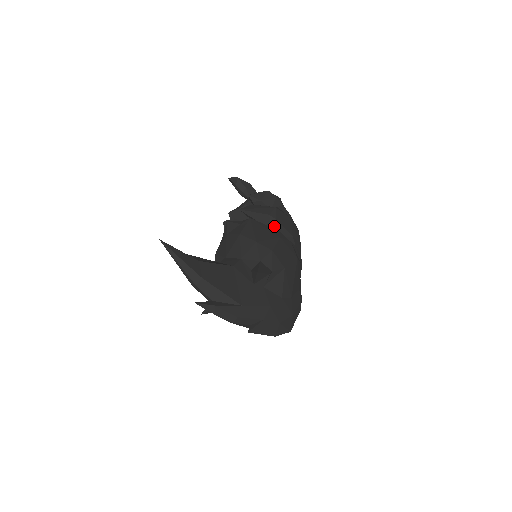
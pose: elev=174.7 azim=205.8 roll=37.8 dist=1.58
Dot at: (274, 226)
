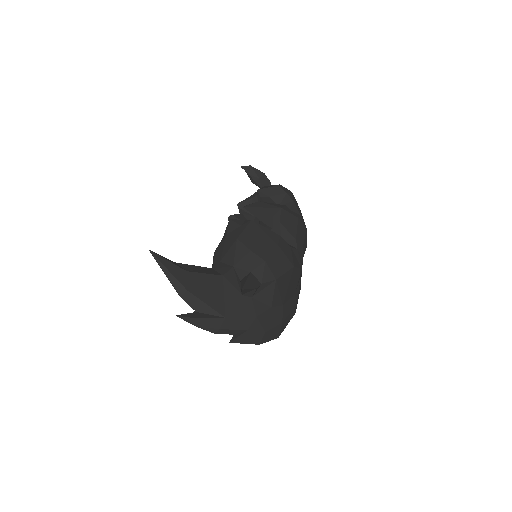
Dot at: (277, 228)
